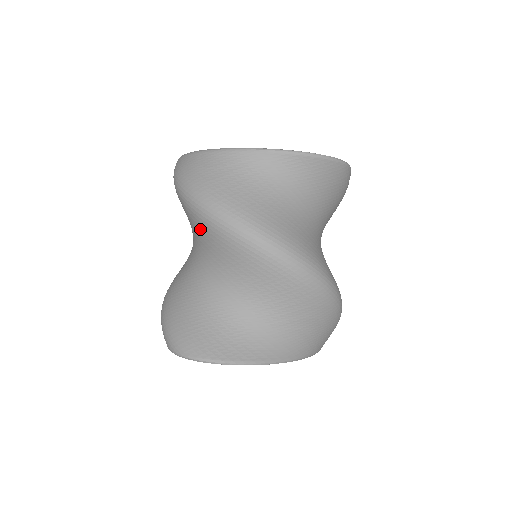
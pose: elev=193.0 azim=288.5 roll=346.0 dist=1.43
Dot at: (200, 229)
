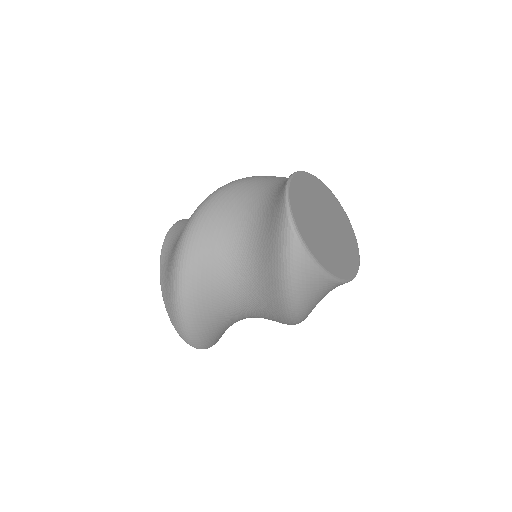
Dot at: (274, 313)
